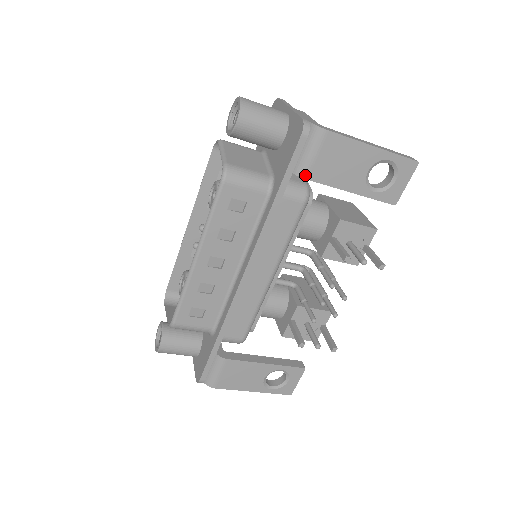
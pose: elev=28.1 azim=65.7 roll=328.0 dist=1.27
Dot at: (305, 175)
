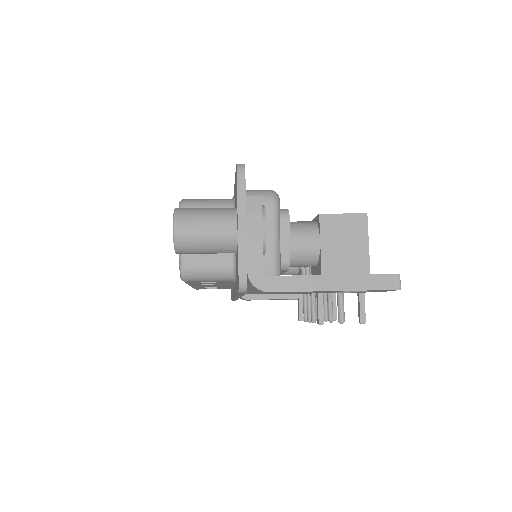
Dot at: (260, 293)
